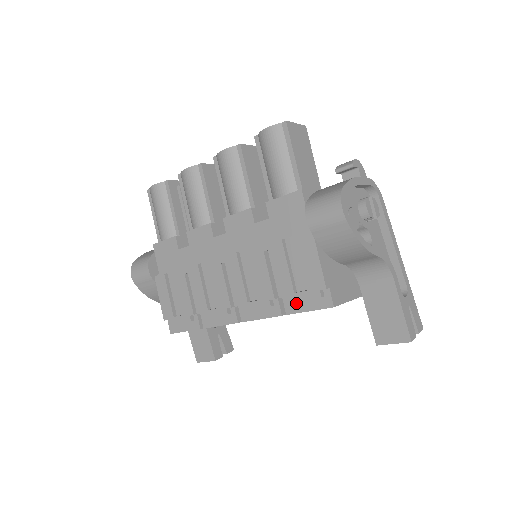
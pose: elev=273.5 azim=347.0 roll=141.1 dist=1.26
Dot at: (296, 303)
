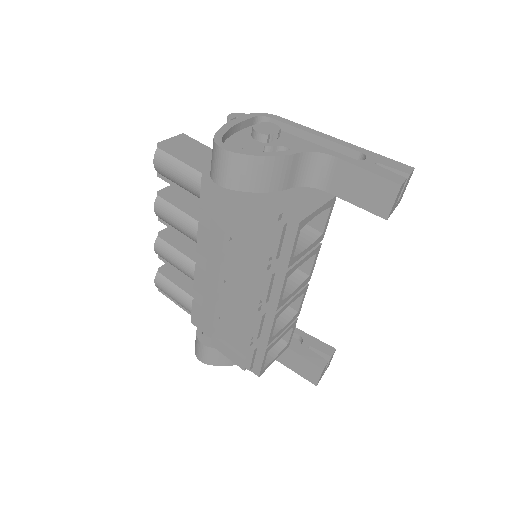
Dot at: (282, 252)
